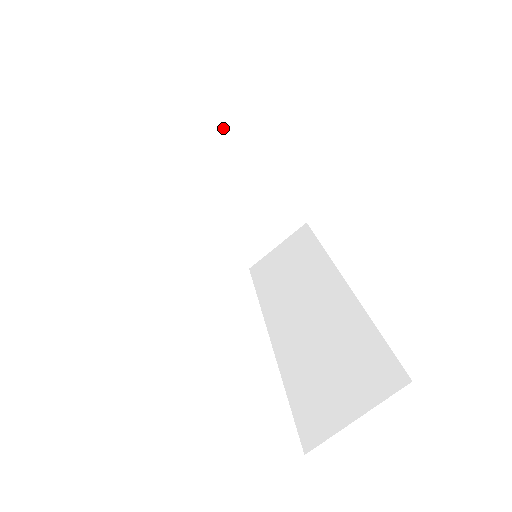
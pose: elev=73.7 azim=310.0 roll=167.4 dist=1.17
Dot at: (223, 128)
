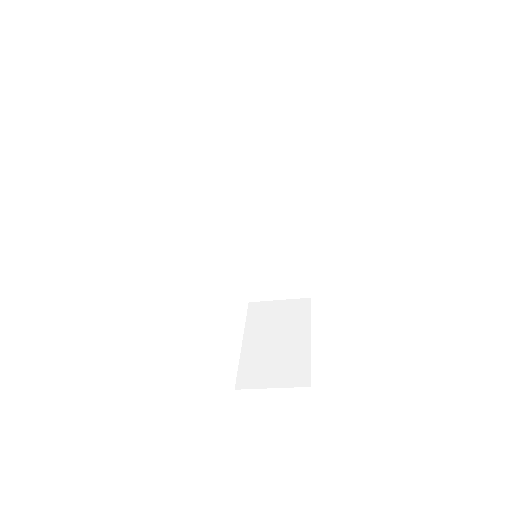
Dot at: occluded
